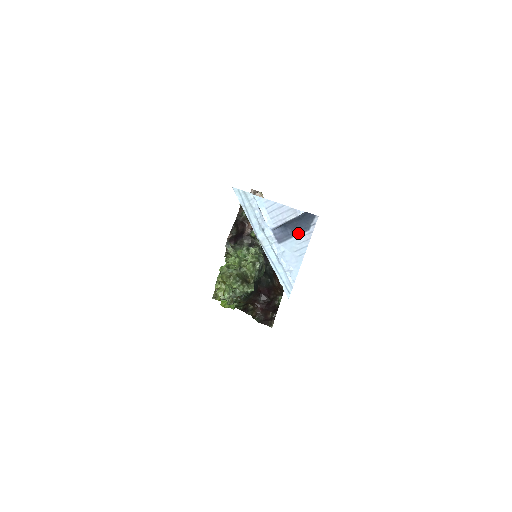
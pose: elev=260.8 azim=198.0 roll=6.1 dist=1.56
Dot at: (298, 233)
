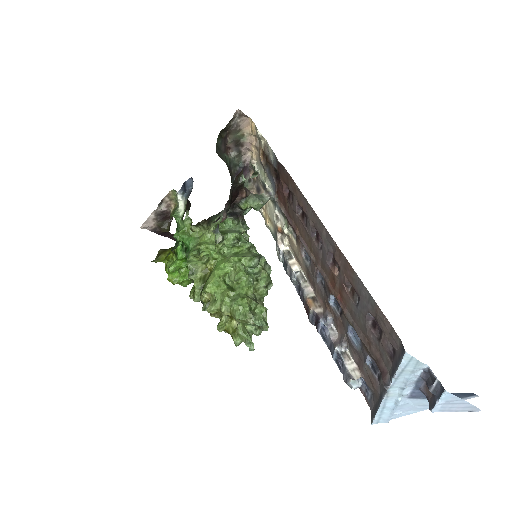
Dot at: occluded
